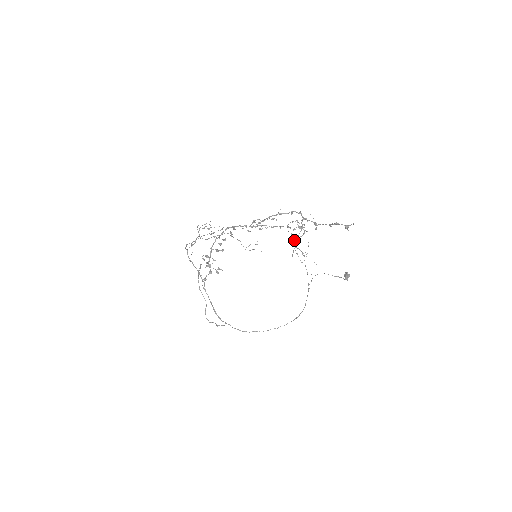
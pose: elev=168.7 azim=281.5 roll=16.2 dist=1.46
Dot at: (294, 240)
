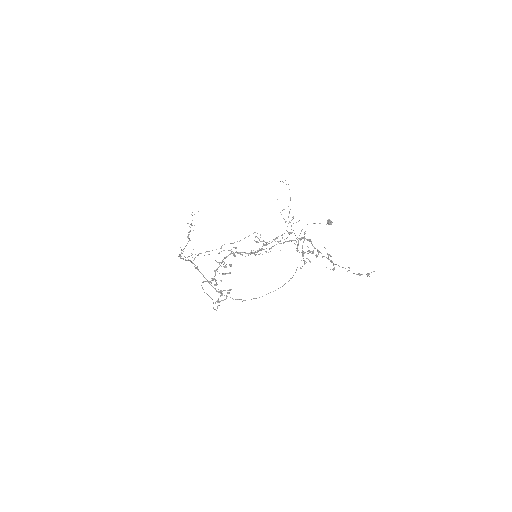
Dot at: occluded
